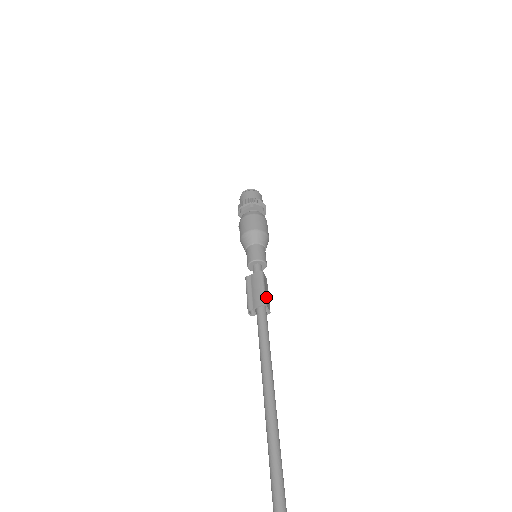
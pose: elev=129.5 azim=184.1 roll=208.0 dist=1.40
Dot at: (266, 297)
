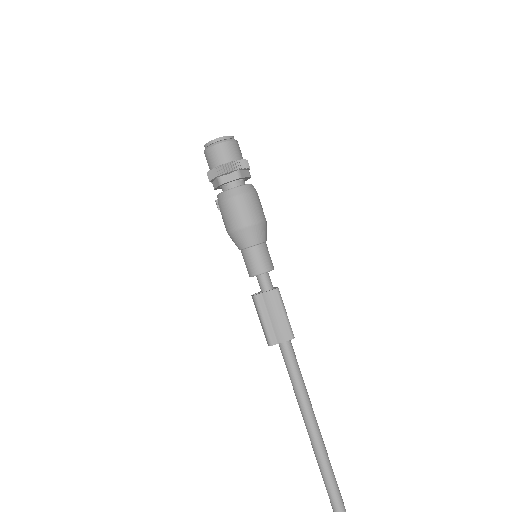
Dot at: (289, 324)
